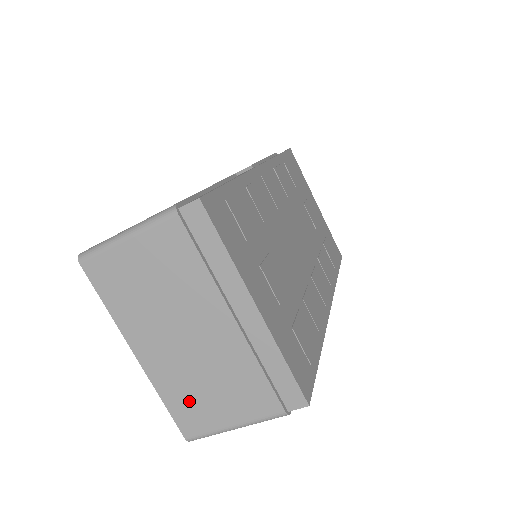
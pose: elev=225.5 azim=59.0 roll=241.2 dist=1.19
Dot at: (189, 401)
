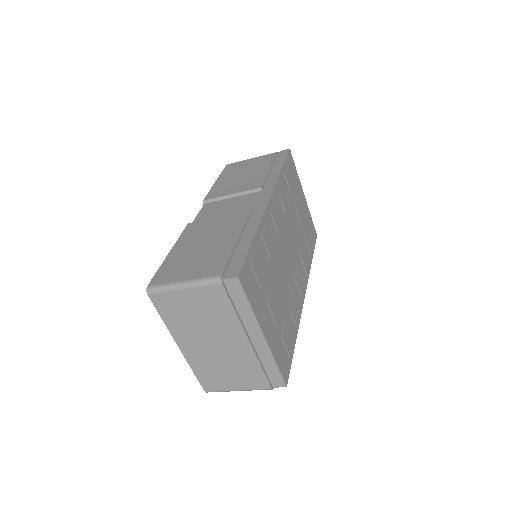
Dot at: (211, 374)
